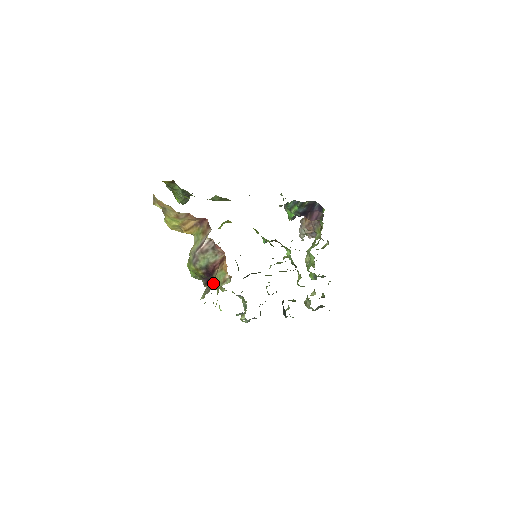
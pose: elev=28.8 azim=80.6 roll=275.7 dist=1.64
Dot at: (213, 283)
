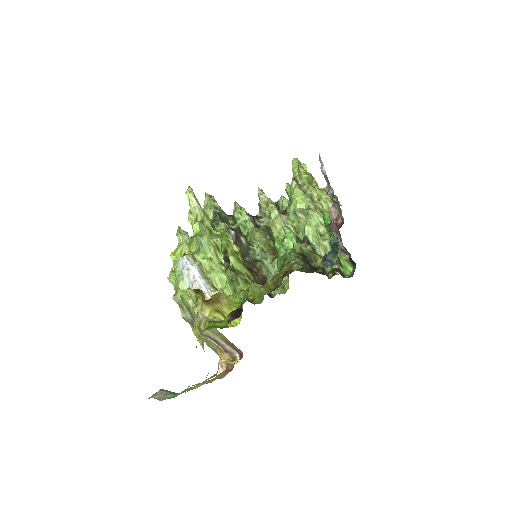
Dot at: occluded
